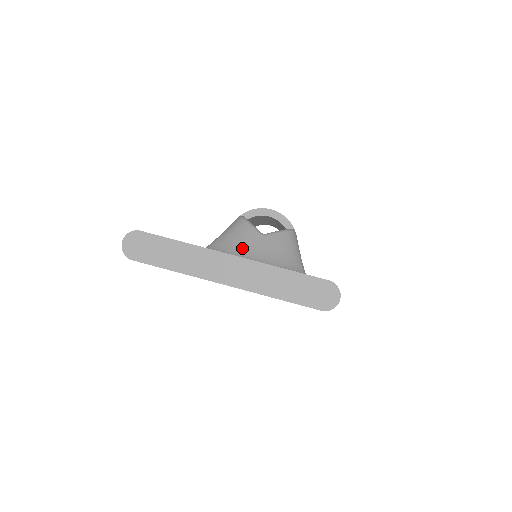
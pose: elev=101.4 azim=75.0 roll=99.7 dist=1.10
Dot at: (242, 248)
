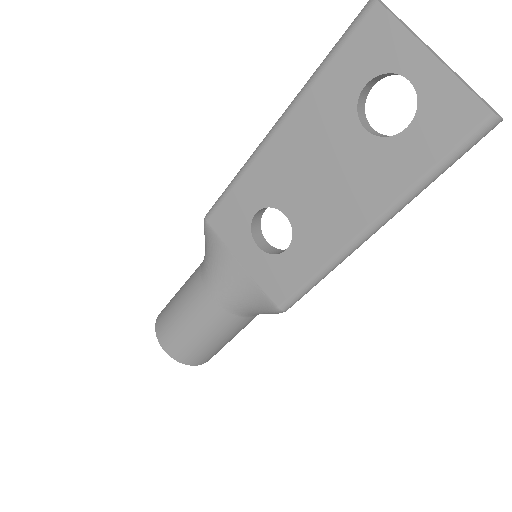
Dot at: occluded
